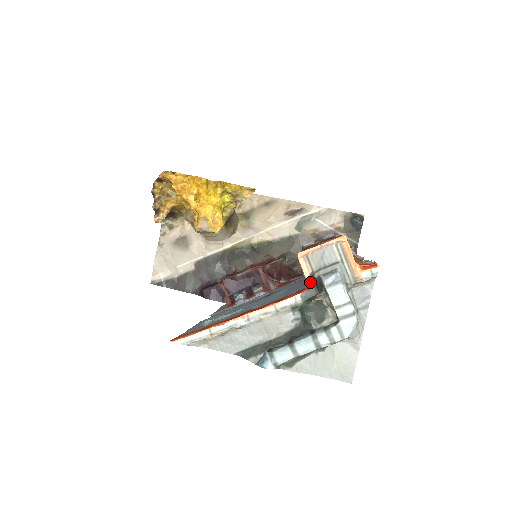
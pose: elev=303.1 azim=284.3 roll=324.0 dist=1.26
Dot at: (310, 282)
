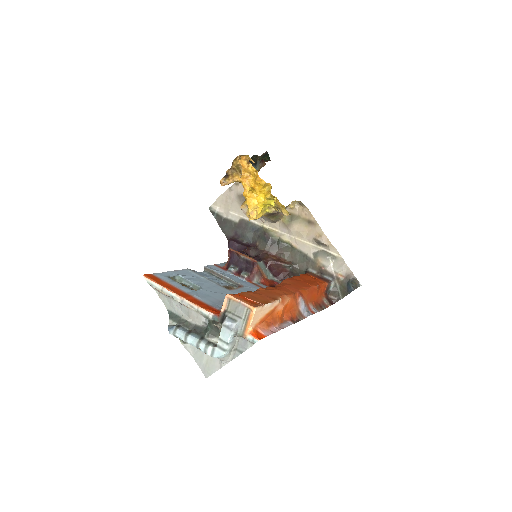
Dot at: (222, 314)
